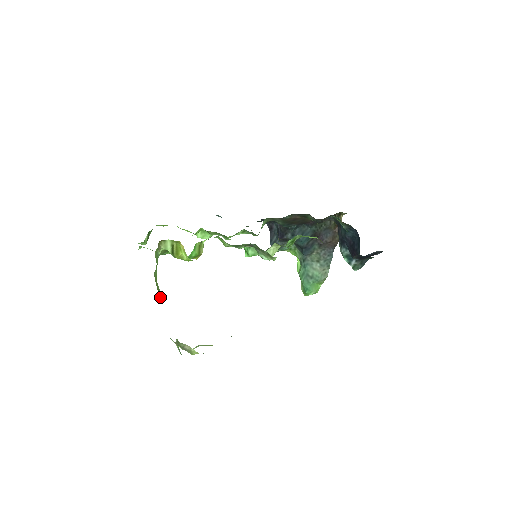
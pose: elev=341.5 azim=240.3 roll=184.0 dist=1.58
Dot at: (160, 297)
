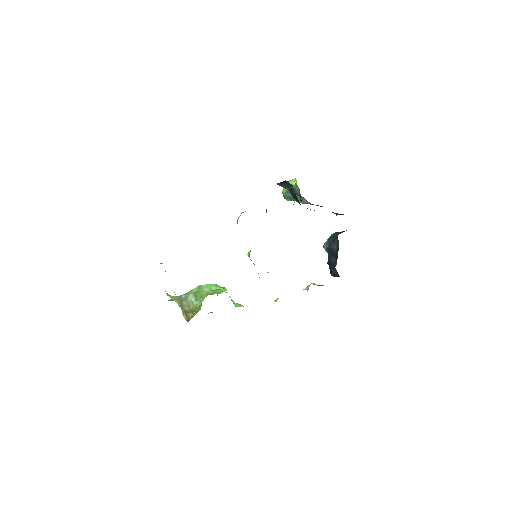
Dot at: occluded
